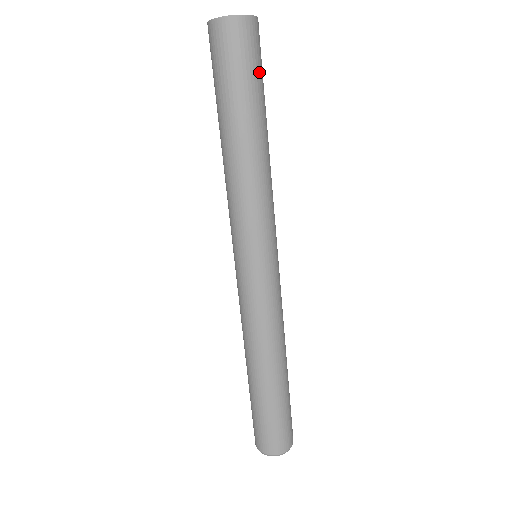
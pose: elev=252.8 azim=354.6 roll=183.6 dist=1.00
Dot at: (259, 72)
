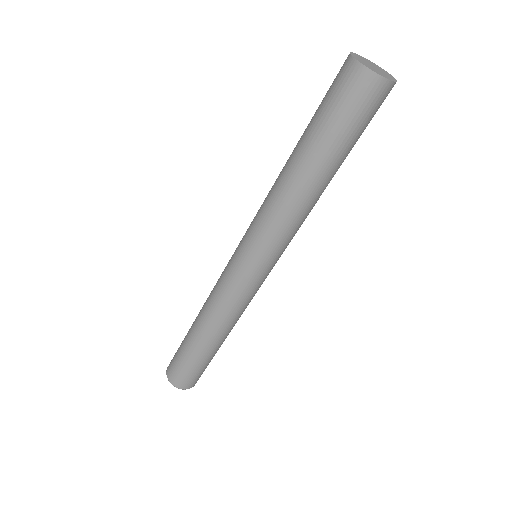
Dot at: occluded
